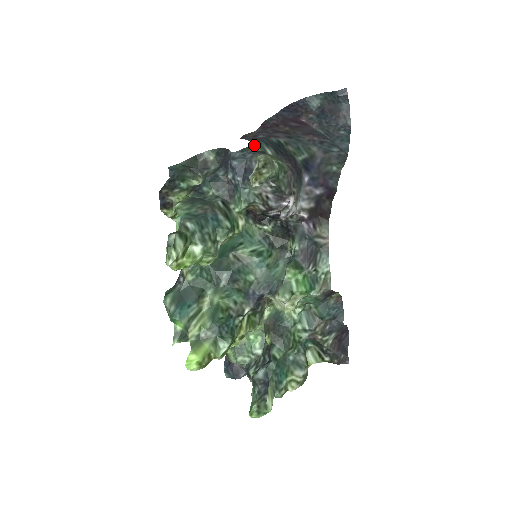
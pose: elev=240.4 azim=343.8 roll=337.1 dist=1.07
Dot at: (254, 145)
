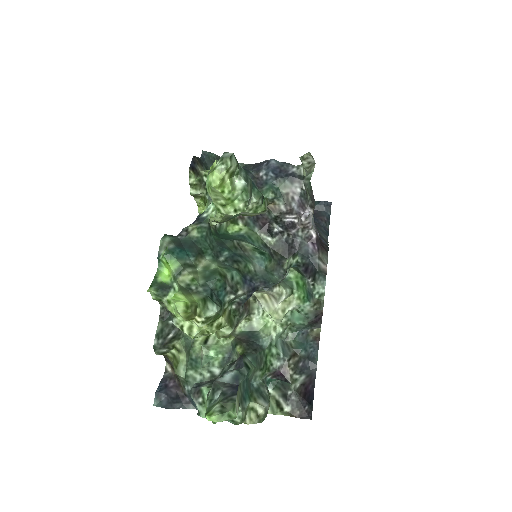
Dot at: occluded
